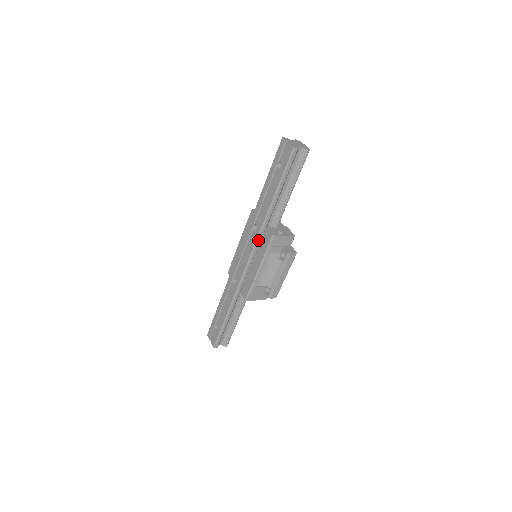
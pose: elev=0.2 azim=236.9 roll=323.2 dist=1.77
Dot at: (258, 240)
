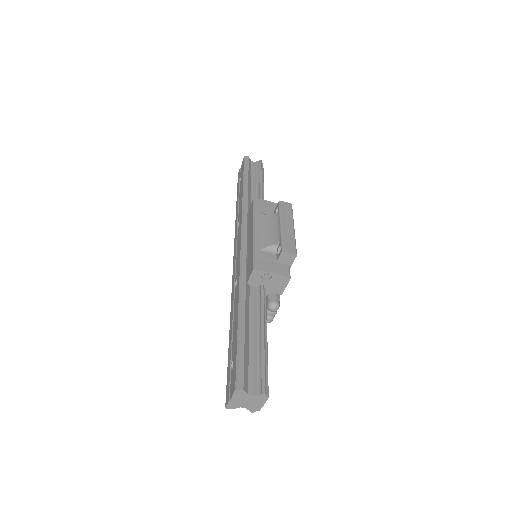
Dot at: (244, 219)
